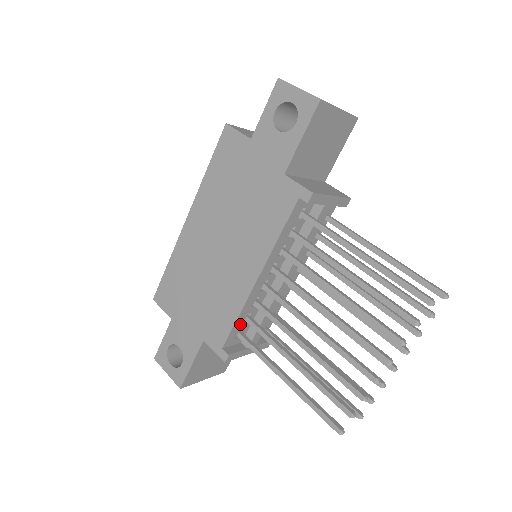
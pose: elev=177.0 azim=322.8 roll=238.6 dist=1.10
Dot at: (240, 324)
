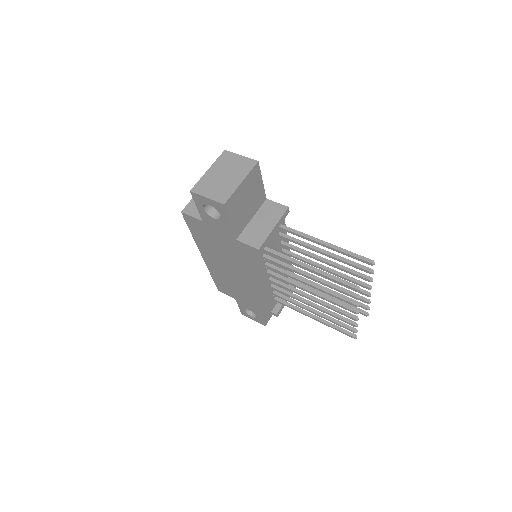
Dot at: (272, 298)
